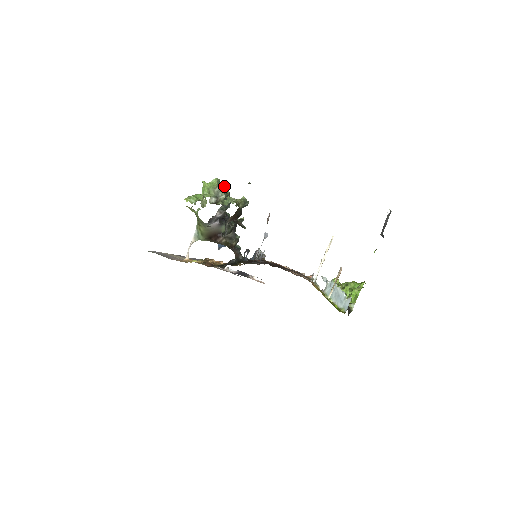
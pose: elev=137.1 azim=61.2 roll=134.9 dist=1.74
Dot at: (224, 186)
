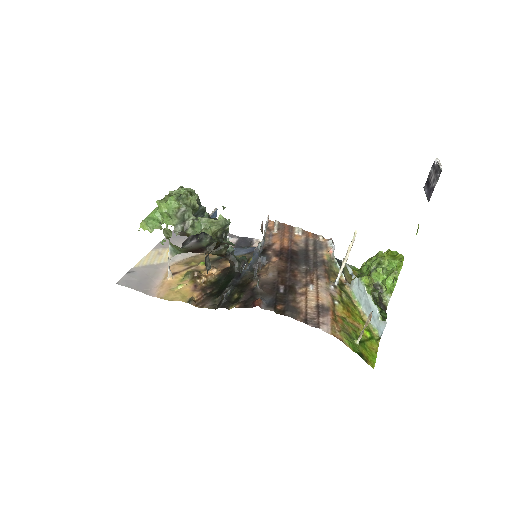
Dot at: (189, 197)
